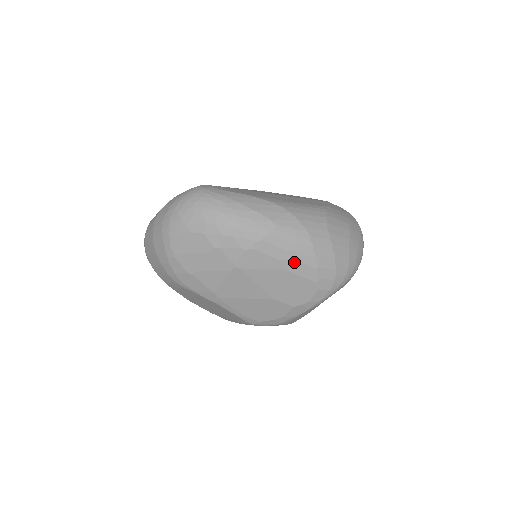
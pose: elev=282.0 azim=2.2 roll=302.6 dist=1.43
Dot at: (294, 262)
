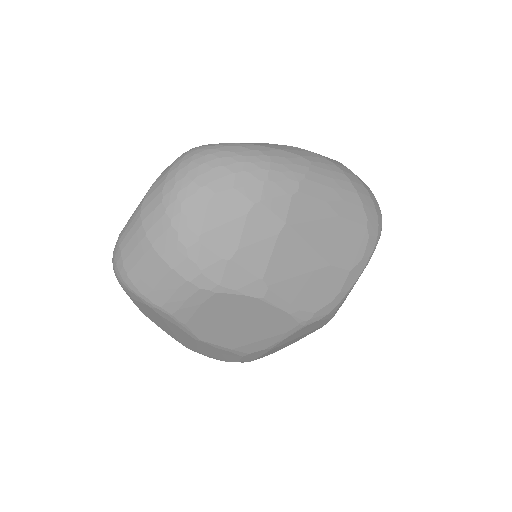
Dot at: (342, 202)
